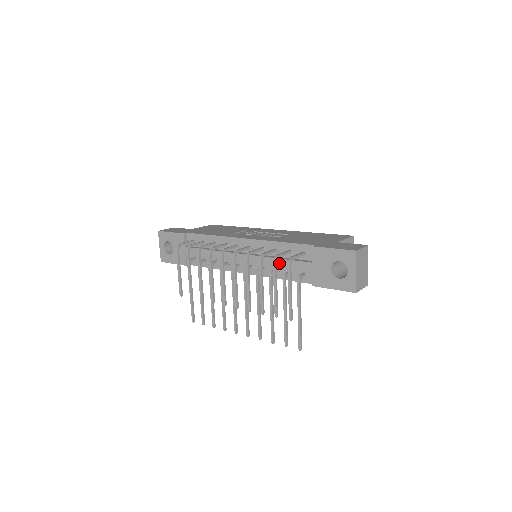
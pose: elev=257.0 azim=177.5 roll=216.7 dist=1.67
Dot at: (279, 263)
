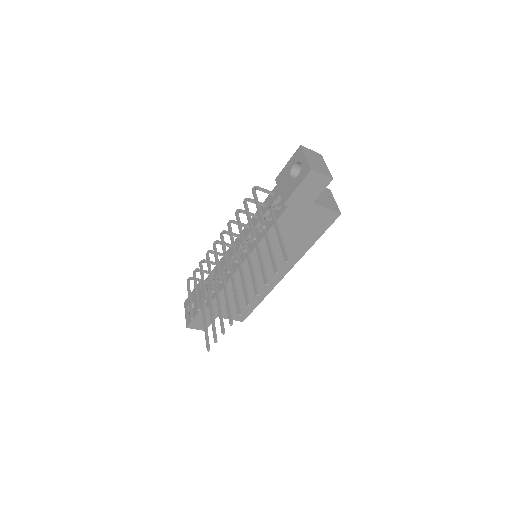
Dot at: (259, 219)
